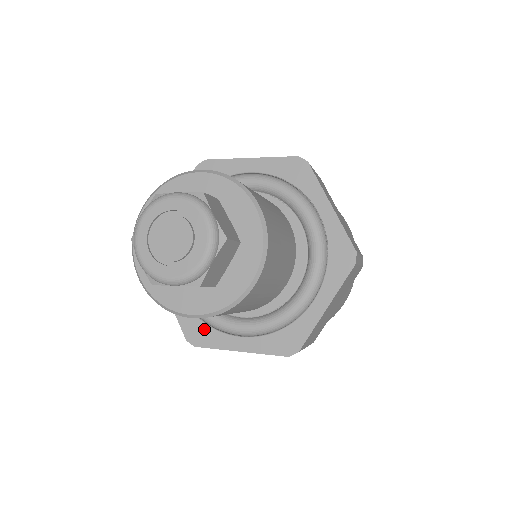
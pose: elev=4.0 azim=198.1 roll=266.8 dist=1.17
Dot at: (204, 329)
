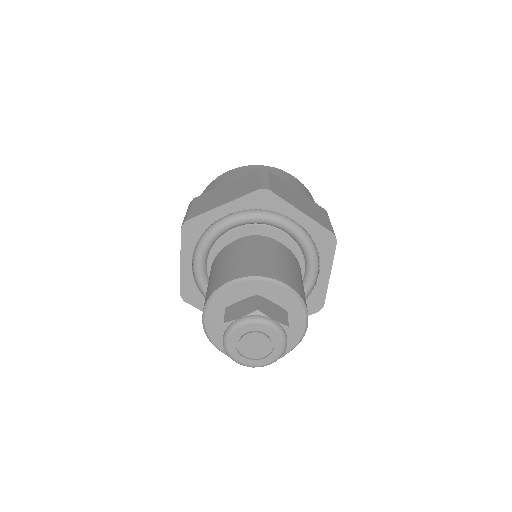
Dot at: (198, 295)
